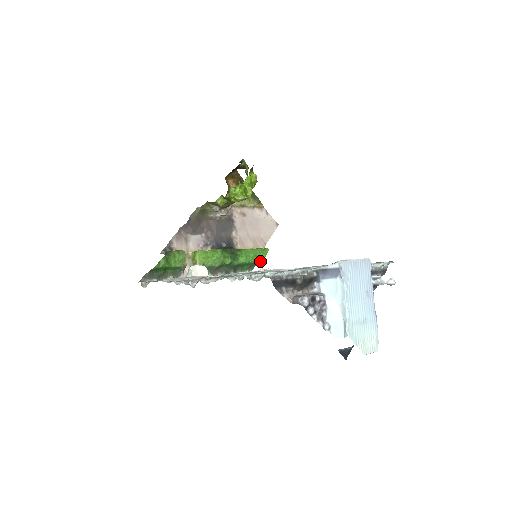
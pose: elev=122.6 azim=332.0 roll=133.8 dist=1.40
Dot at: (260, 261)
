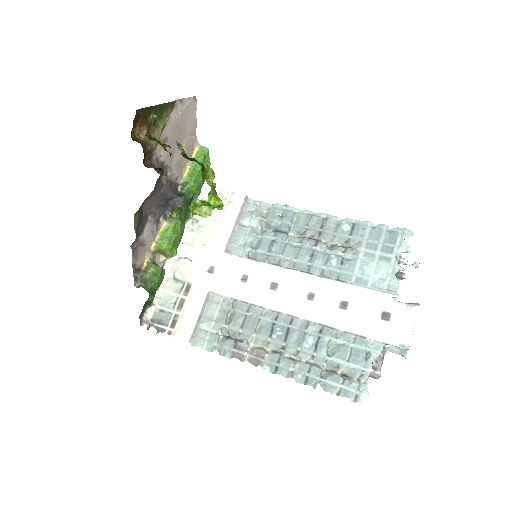
Dot at: occluded
